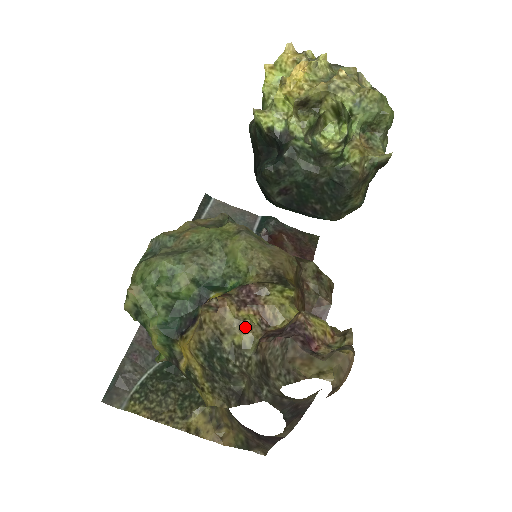
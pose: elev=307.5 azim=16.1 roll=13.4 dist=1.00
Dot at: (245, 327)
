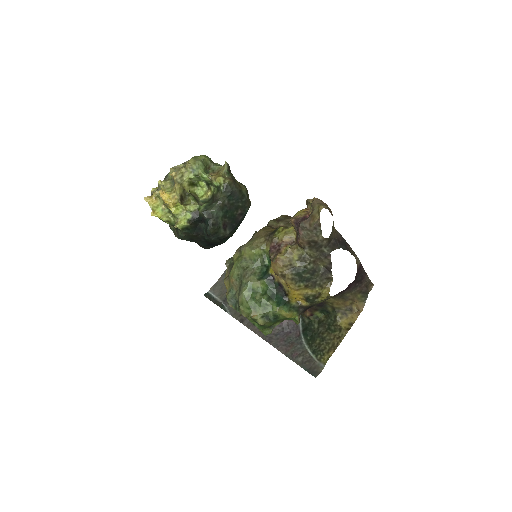
Dot at: (290, 251)
